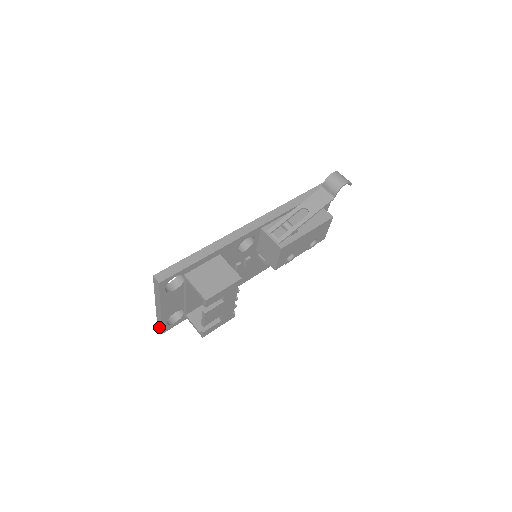
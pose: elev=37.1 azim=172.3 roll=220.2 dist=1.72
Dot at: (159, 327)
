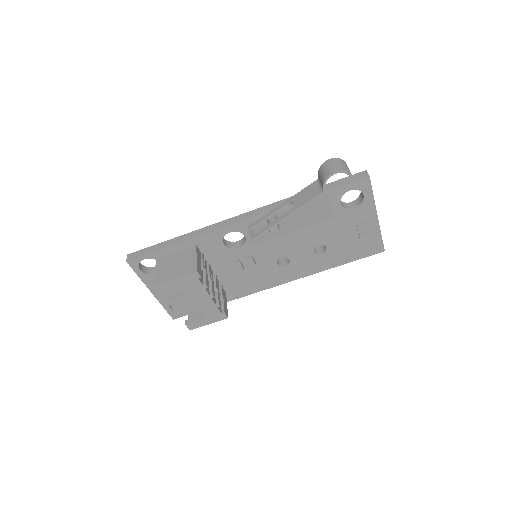
Dot at: occluded
